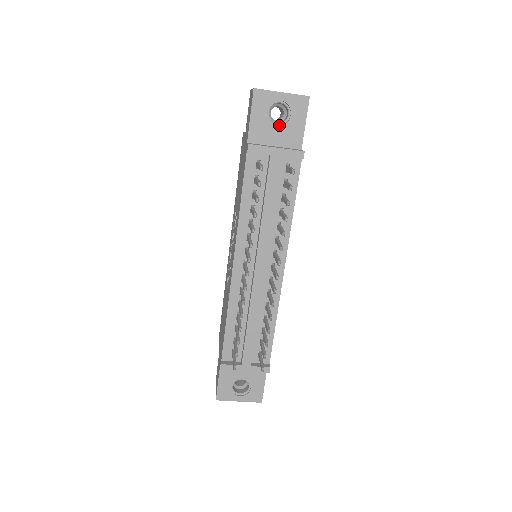
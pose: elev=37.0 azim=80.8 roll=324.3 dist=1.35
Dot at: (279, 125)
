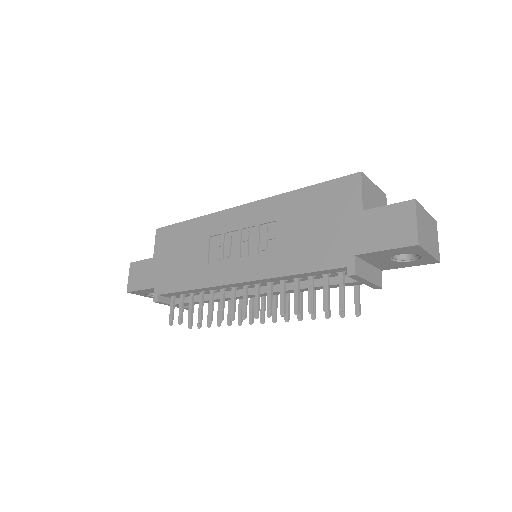
Dot at: (393, 259)
